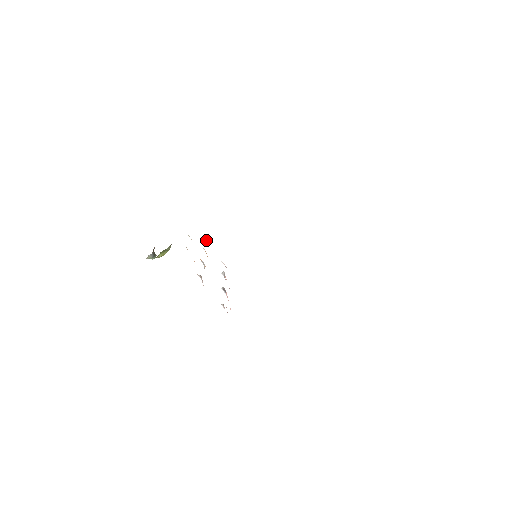
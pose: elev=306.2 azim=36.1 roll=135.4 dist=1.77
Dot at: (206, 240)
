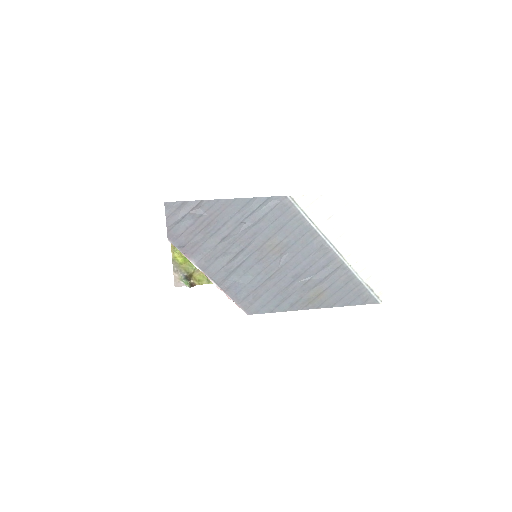
Dot at: occluded
